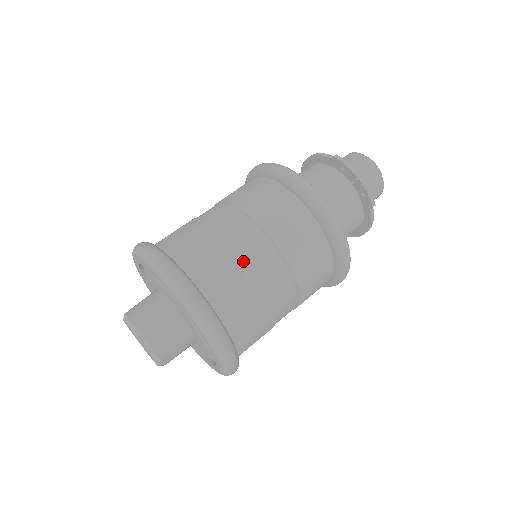
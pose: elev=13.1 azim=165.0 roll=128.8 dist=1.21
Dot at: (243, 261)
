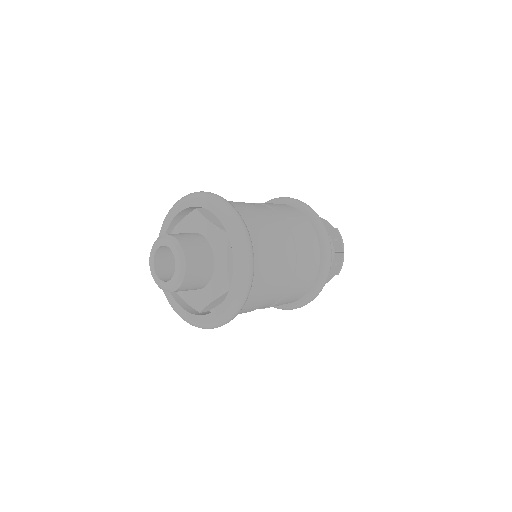
Dot at: (279, 257)
